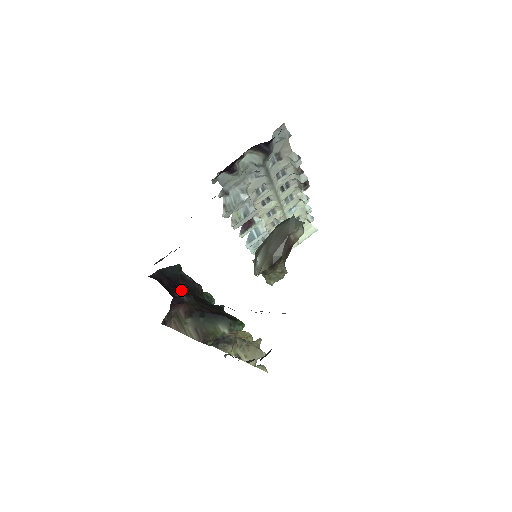
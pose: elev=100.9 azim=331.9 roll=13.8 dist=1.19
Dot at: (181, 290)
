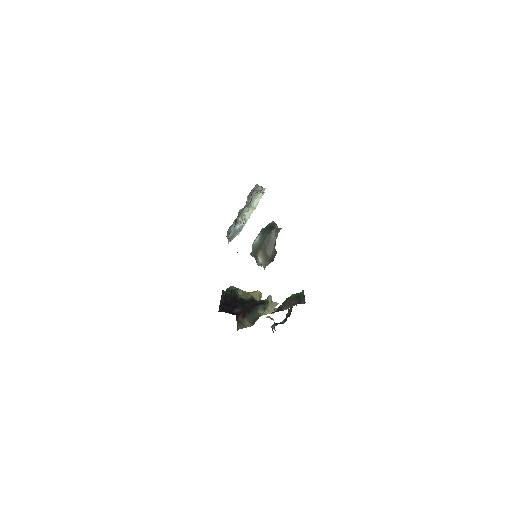
Dot at: (233, 306)
